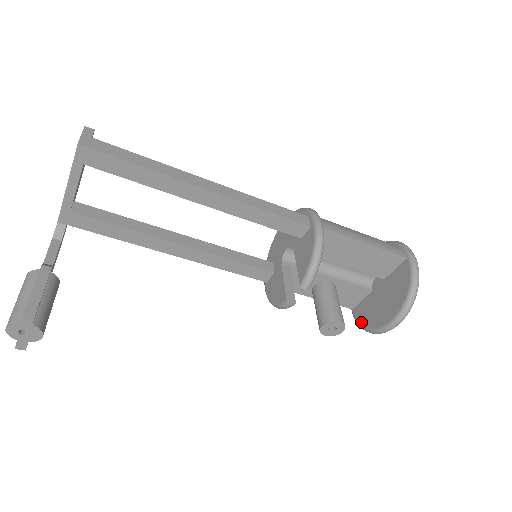
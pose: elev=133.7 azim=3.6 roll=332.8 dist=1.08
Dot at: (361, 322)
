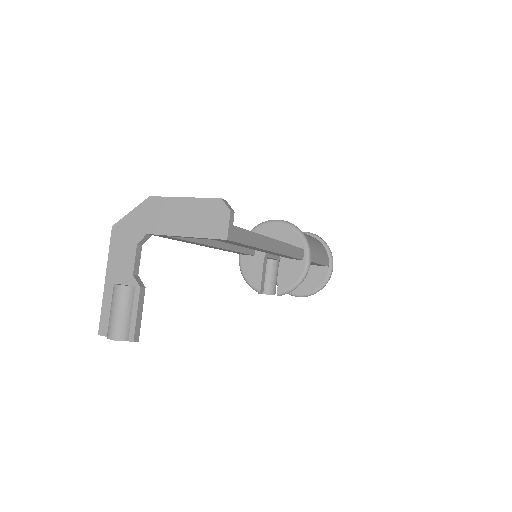
Dot at: occluded
